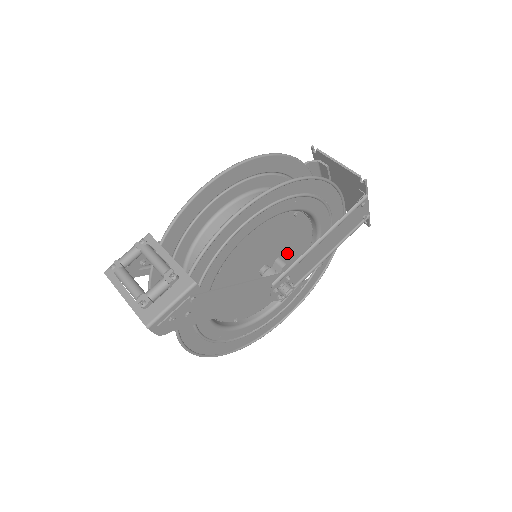
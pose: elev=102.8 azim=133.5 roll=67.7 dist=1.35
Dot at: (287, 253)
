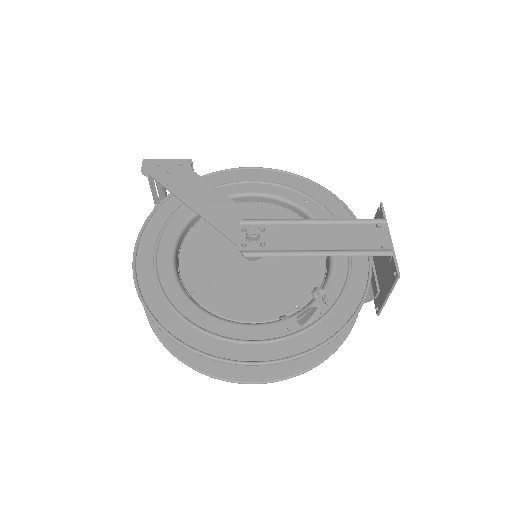
Dot at: (286, 264)
